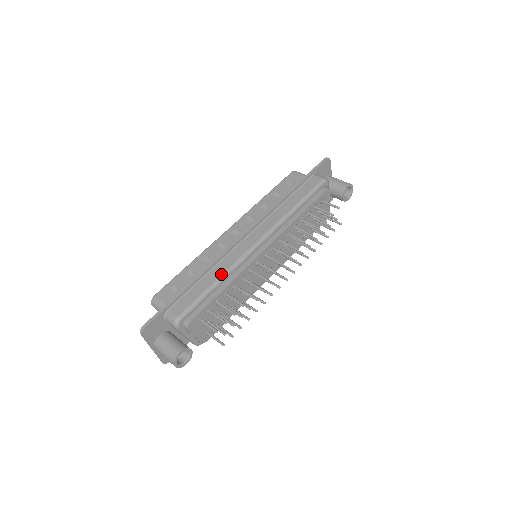
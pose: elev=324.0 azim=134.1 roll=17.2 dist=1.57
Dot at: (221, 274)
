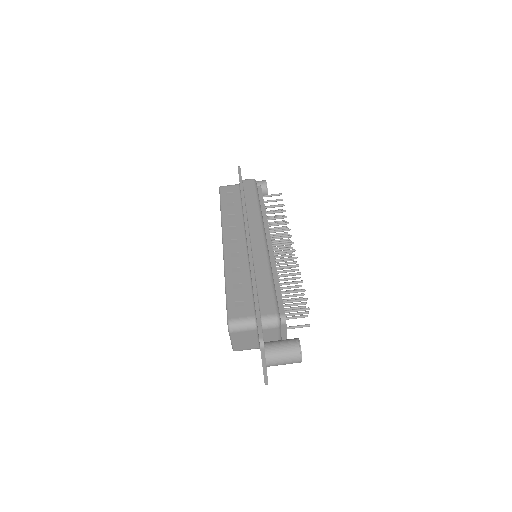
Dot at: (267, 268)
